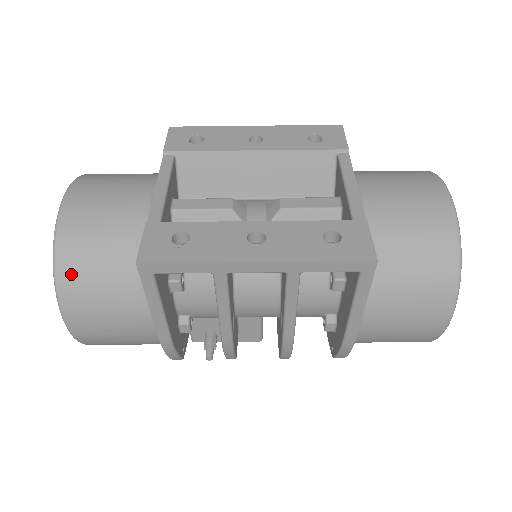
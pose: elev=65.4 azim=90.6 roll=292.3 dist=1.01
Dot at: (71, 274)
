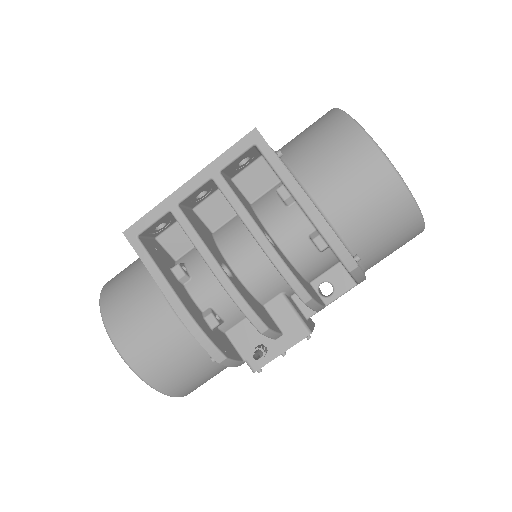
Dot at: (109, 299)
